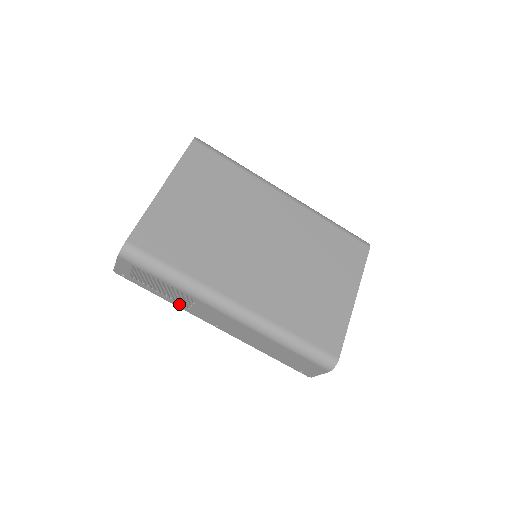
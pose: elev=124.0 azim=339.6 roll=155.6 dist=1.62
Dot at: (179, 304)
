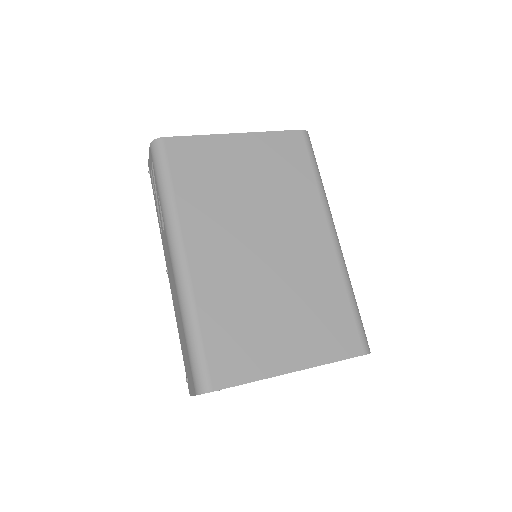
Dot at: (160, 227)
